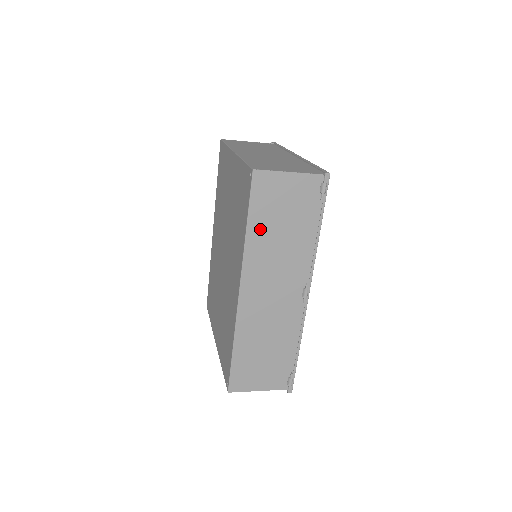
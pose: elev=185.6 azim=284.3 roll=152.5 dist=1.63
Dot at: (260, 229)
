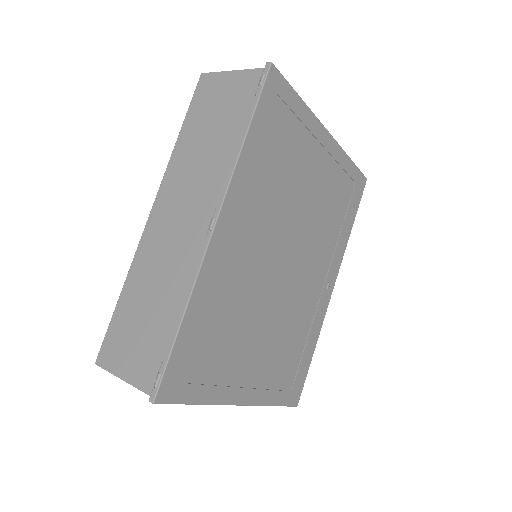
Dot at: (190, 136)
